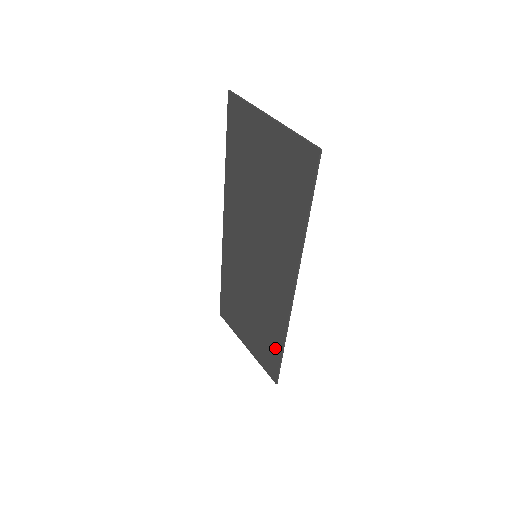
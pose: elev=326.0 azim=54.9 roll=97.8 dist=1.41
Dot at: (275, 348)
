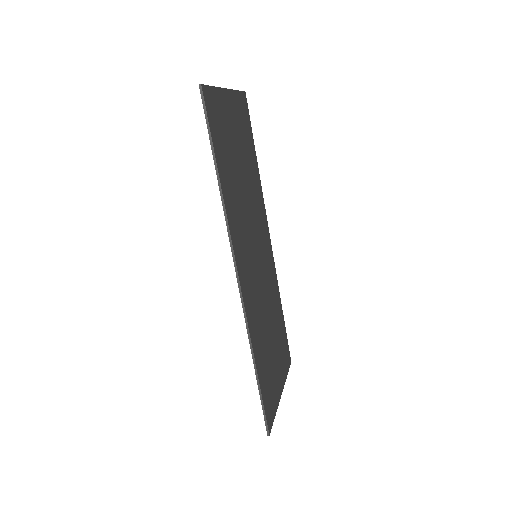
Dot at: (260, 375)
